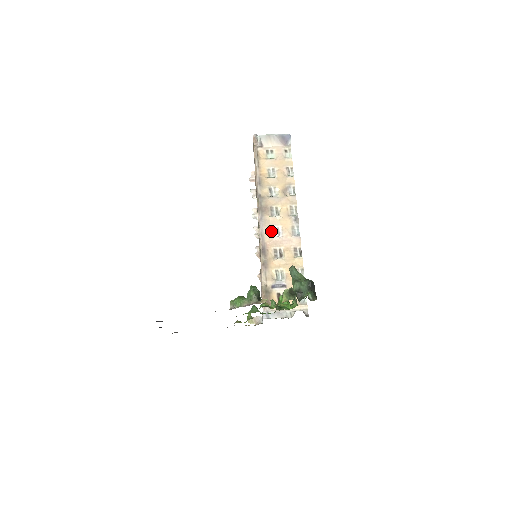
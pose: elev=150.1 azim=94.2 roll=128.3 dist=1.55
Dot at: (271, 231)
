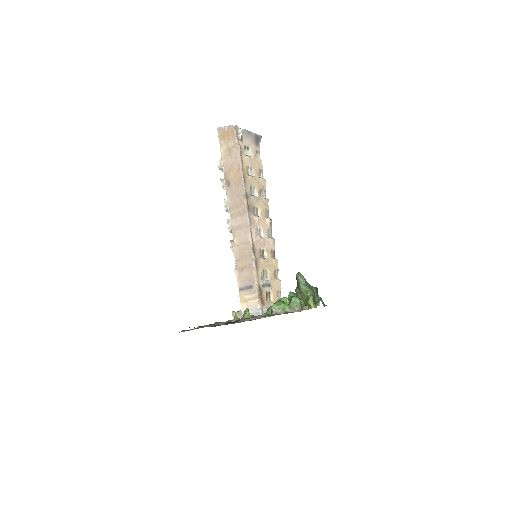
Dot at: (256, 231)
